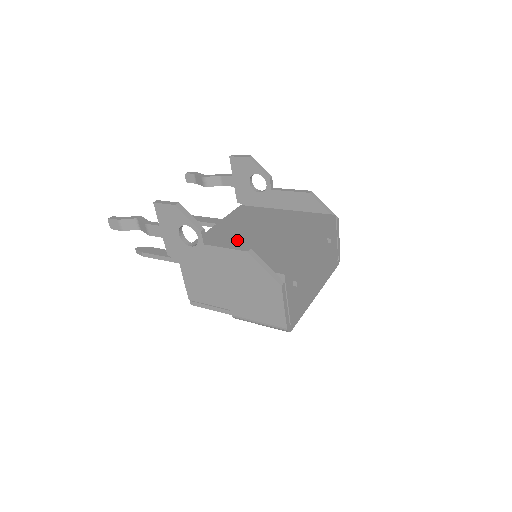
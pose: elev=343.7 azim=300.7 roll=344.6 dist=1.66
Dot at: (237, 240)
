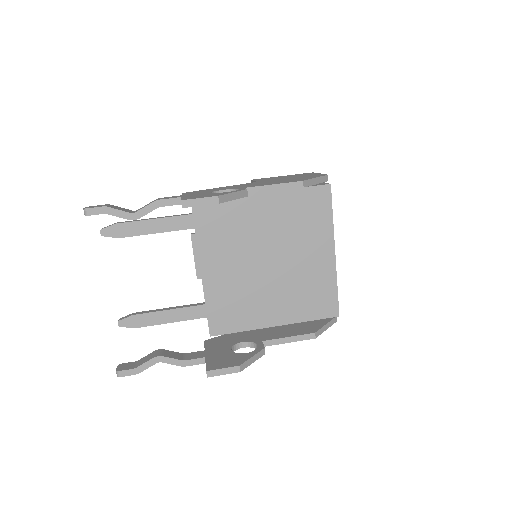
Dot at: (254, 284)
